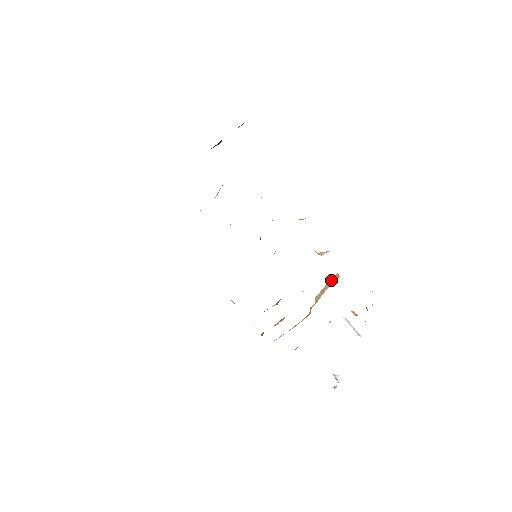
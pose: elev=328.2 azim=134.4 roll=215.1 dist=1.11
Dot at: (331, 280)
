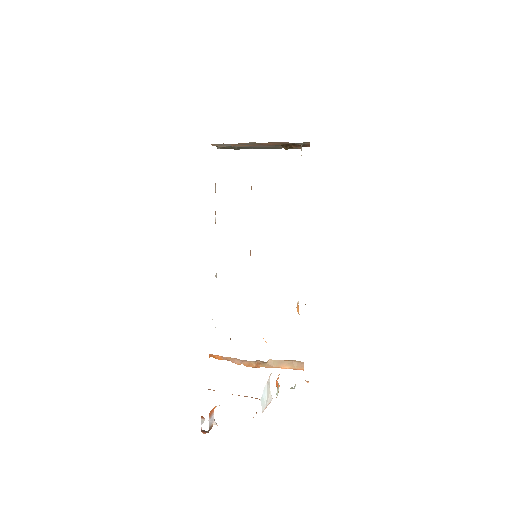
Dot at: (295, 363)
